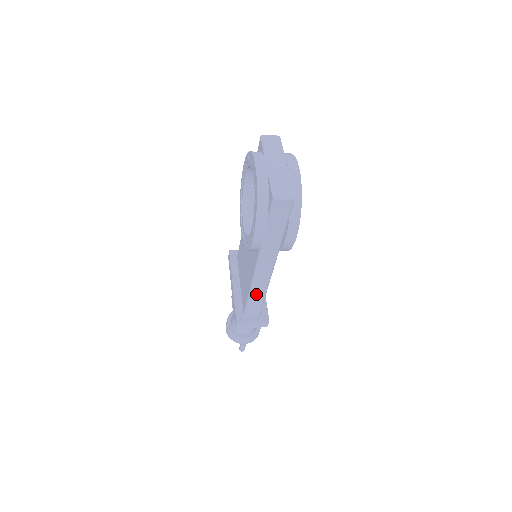
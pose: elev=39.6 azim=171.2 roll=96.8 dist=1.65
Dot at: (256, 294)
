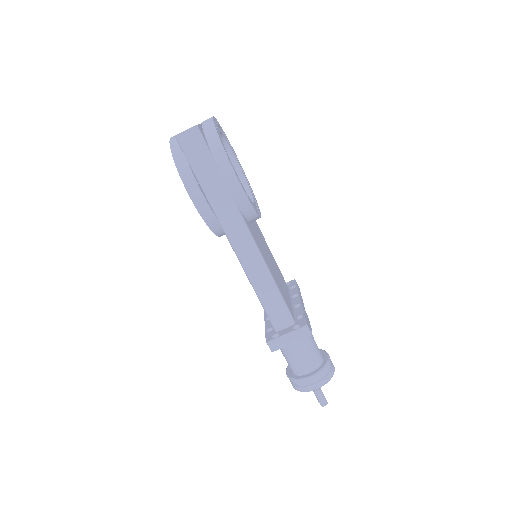
Dot at: (262, 288)
